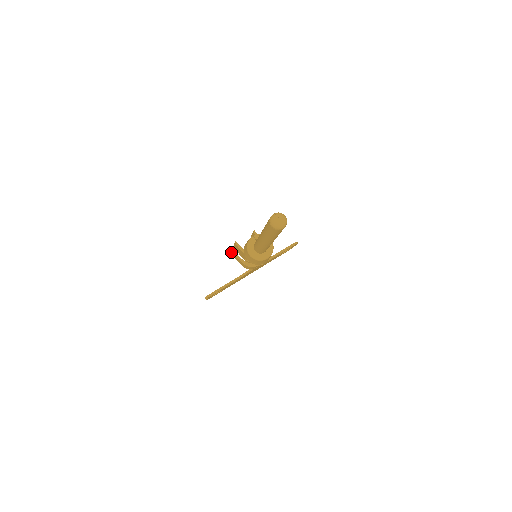
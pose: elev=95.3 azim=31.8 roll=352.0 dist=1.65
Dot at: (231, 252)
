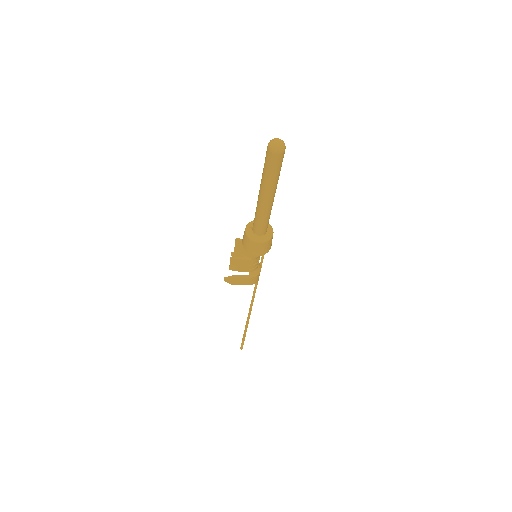
Dot at: (231, 278)
